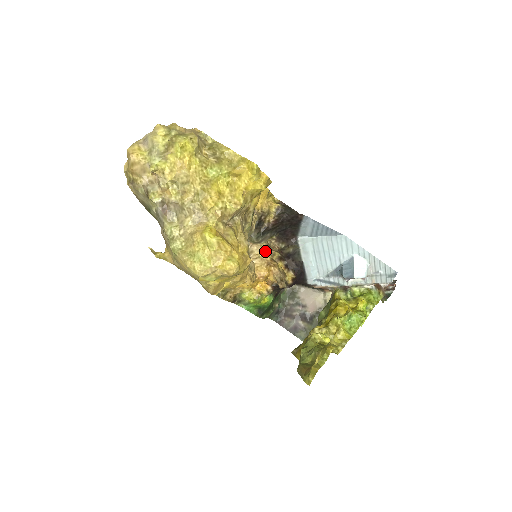
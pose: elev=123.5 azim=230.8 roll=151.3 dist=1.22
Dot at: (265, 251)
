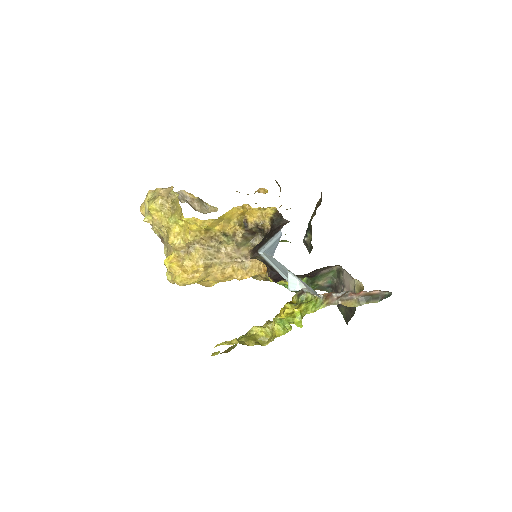
Dot at: occluded
